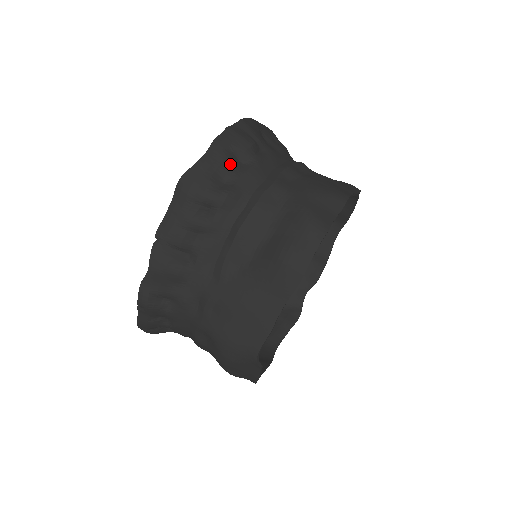
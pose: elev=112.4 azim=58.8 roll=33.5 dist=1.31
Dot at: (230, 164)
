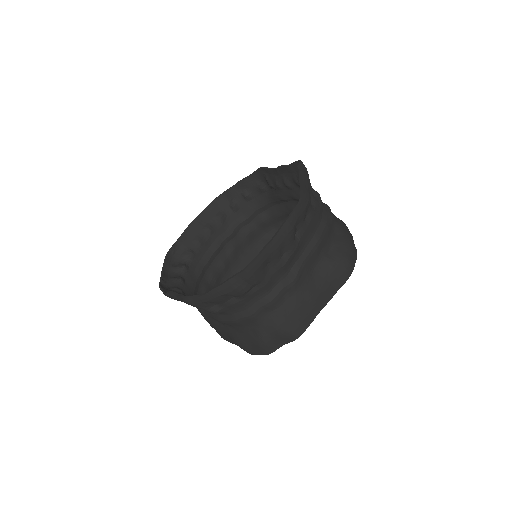
Dot at: (222, 301)
